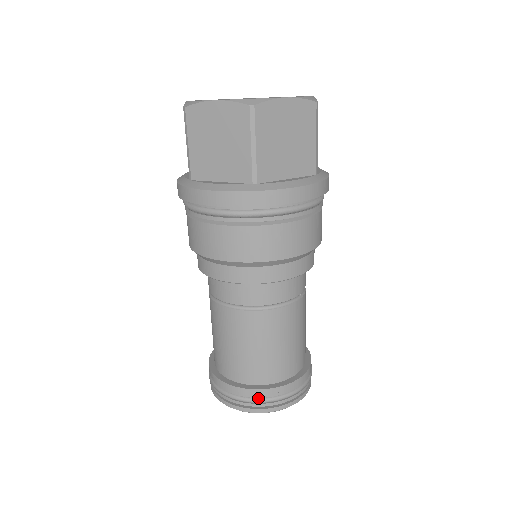
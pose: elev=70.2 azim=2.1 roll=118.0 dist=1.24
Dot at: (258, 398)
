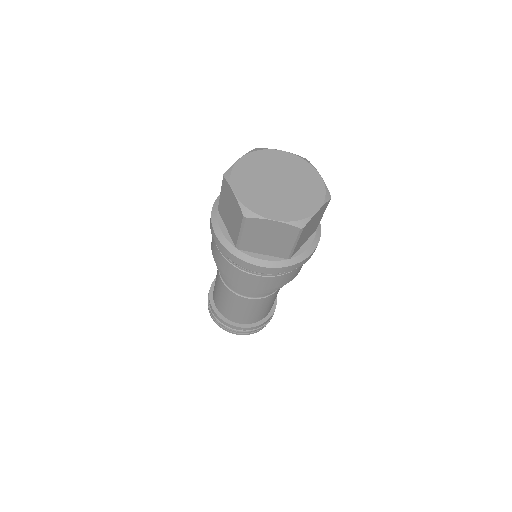
Dot at: (219, 321)
